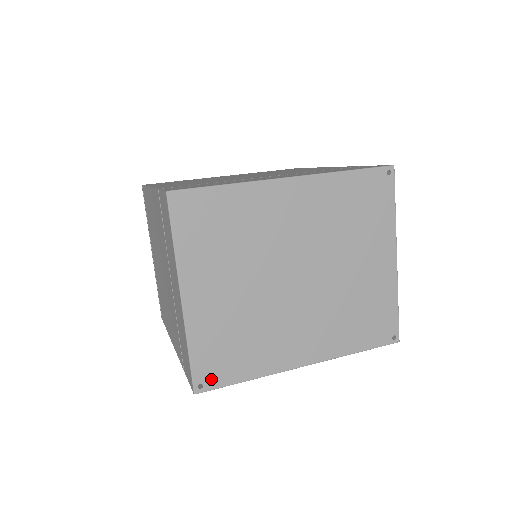
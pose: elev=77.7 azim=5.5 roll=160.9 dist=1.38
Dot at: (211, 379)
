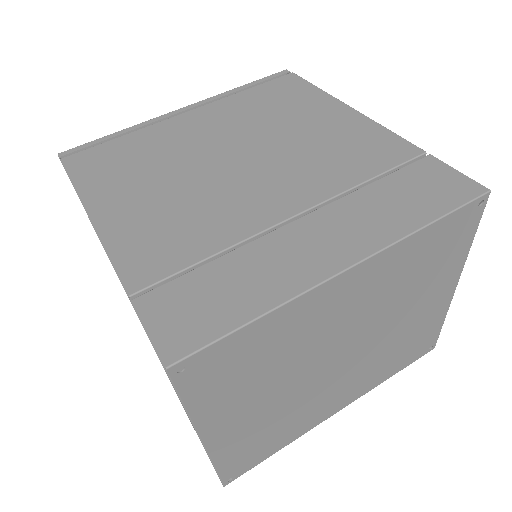
Dot at: (241, 470)
